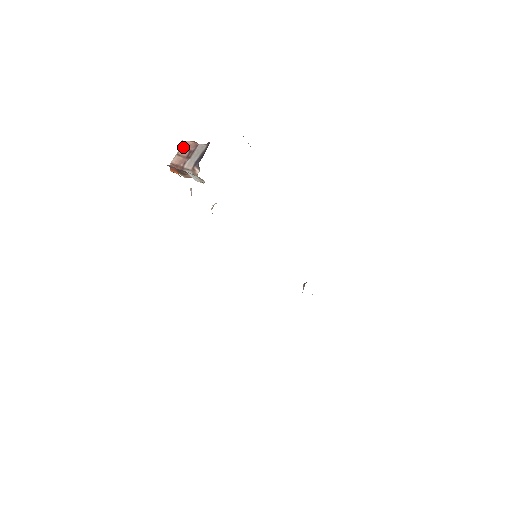
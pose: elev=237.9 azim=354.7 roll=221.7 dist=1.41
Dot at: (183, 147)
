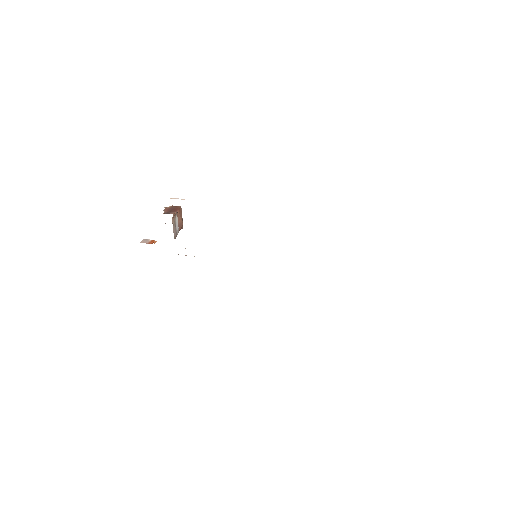
Dot at: occluded
